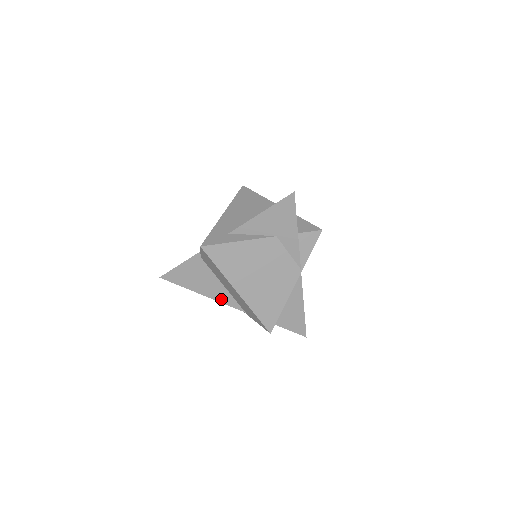
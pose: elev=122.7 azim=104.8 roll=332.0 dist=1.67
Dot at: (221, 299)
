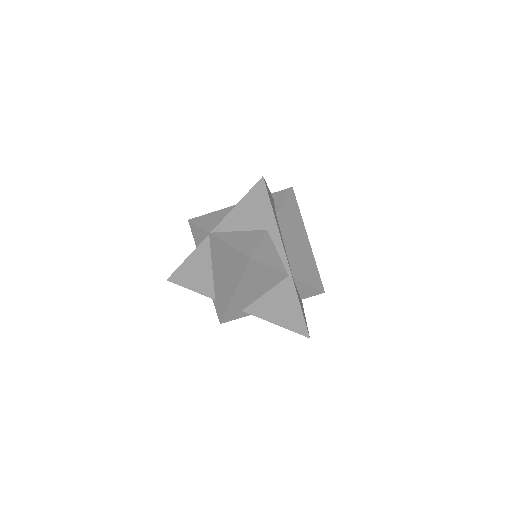
Dot at: occluded
